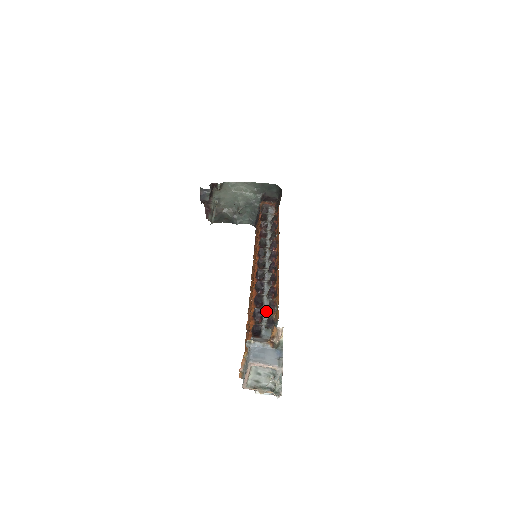
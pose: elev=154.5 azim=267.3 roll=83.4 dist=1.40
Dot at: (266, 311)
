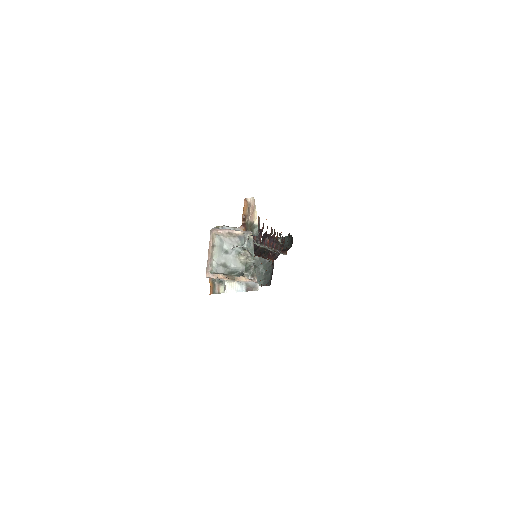
Dot at: occluded
